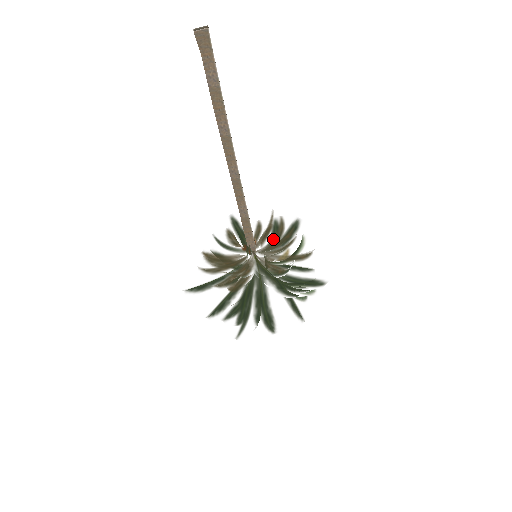
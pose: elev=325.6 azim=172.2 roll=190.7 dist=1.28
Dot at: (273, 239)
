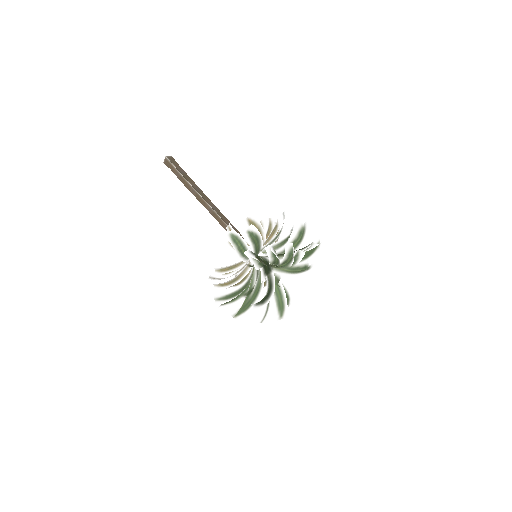
Dot at: (271, 239)
